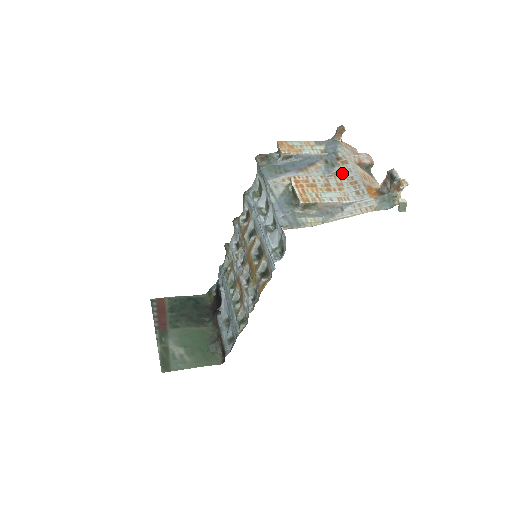
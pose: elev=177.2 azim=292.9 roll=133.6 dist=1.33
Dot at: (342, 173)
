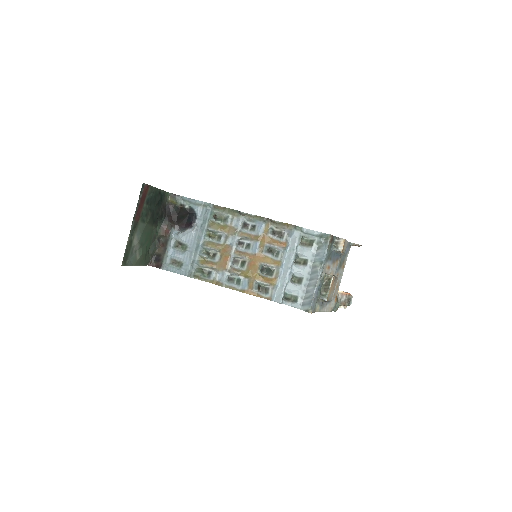
Dot at: (339, 276)
